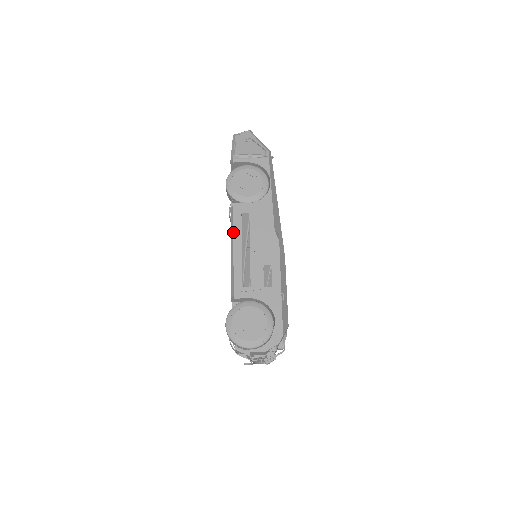
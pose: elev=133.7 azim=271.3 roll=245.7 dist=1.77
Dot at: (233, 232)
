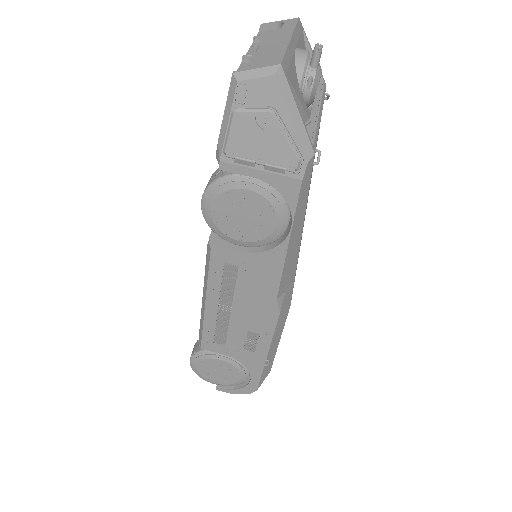
Dot at: (206, 284)
